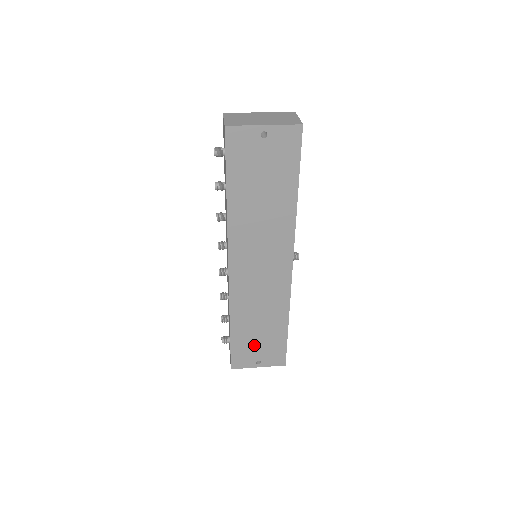
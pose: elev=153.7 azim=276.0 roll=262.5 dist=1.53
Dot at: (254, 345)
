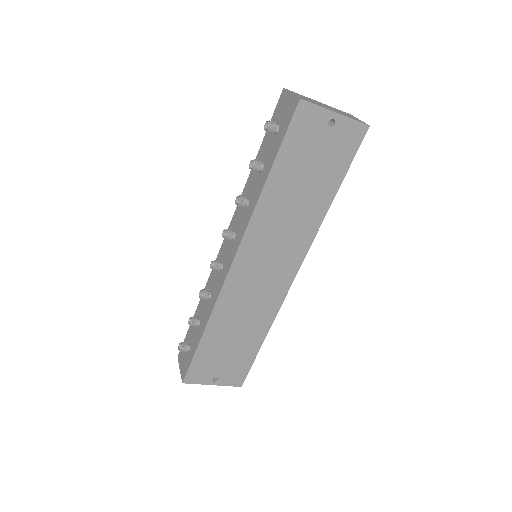
Dot at: (220, 358)
